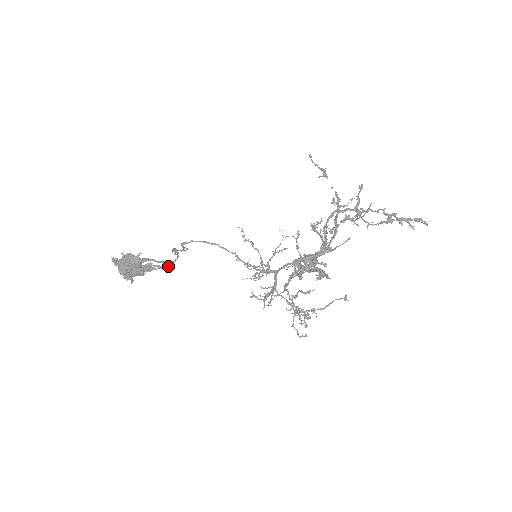
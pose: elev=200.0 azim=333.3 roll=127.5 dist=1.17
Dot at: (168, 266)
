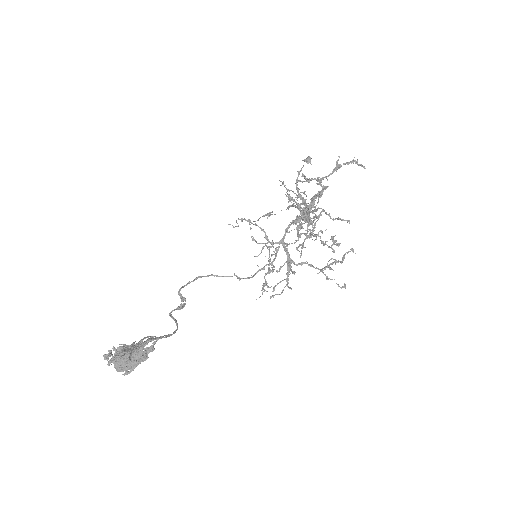
Dot at: (171, 334)
